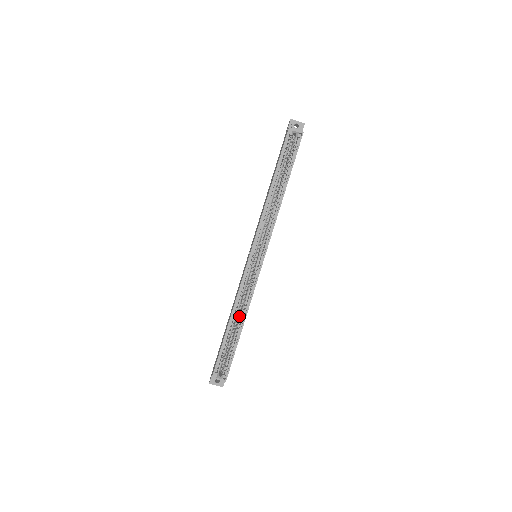
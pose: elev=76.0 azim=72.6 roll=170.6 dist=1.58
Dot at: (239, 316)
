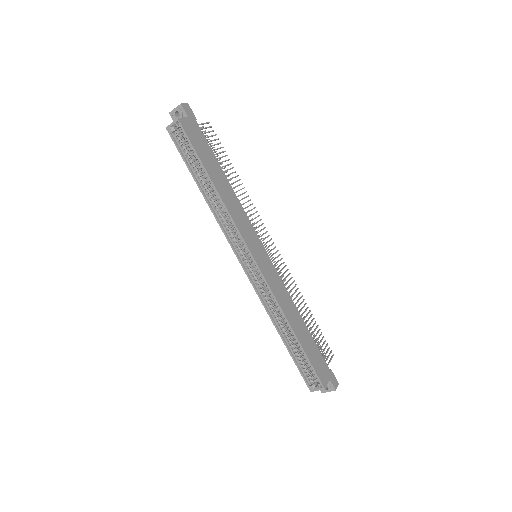
Dot at: (286, 322)
